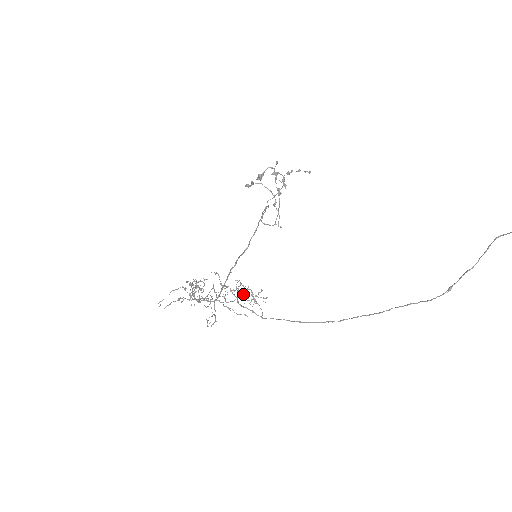
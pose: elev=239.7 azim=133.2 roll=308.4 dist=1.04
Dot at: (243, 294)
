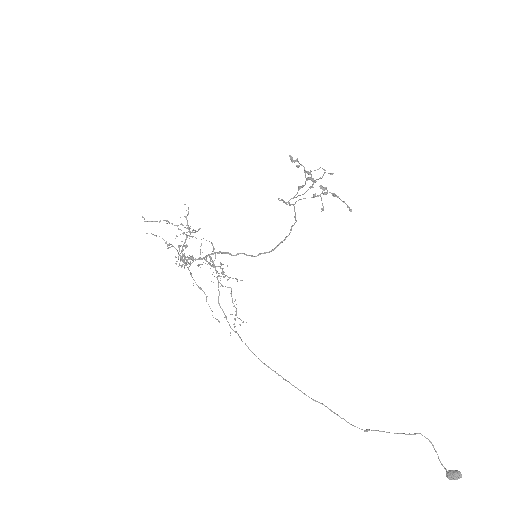
Dot at: occluded
